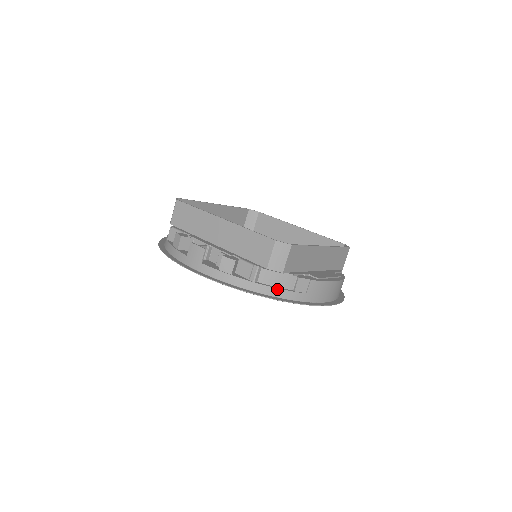
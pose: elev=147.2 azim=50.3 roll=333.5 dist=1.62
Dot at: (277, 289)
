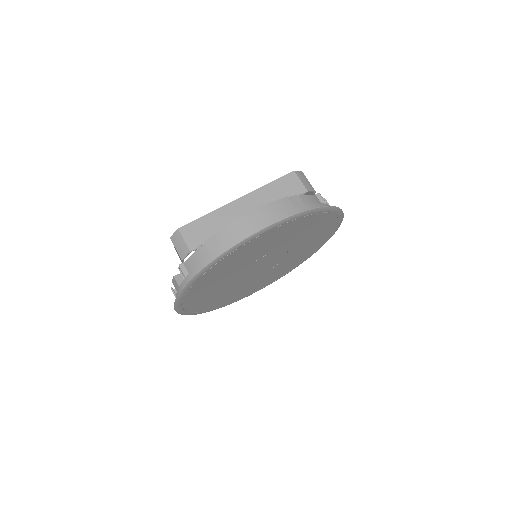
Dot at: (198, 266)
